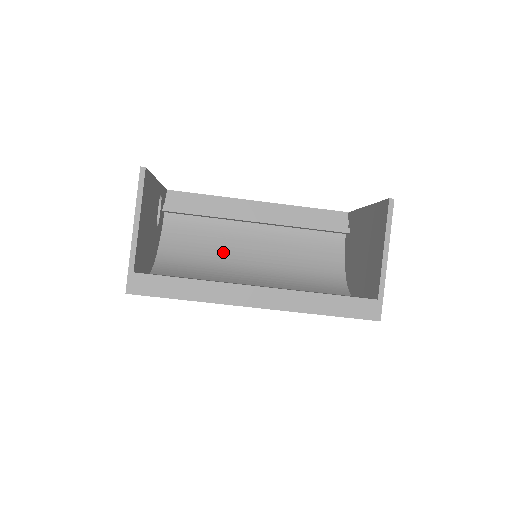
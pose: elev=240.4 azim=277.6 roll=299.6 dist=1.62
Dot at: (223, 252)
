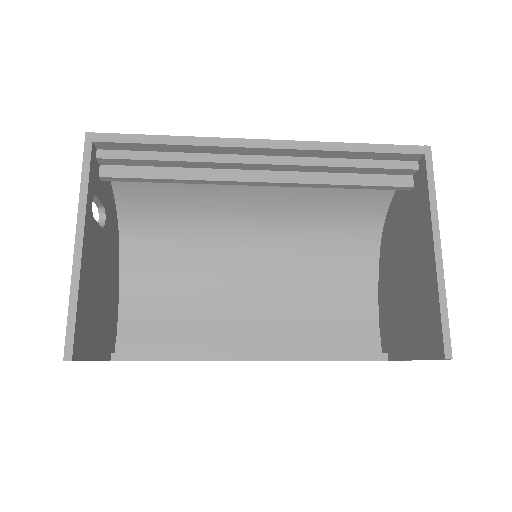
Dot at: (211, 200)
